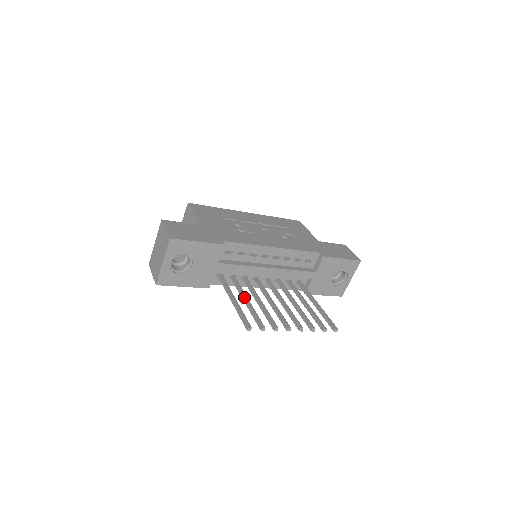
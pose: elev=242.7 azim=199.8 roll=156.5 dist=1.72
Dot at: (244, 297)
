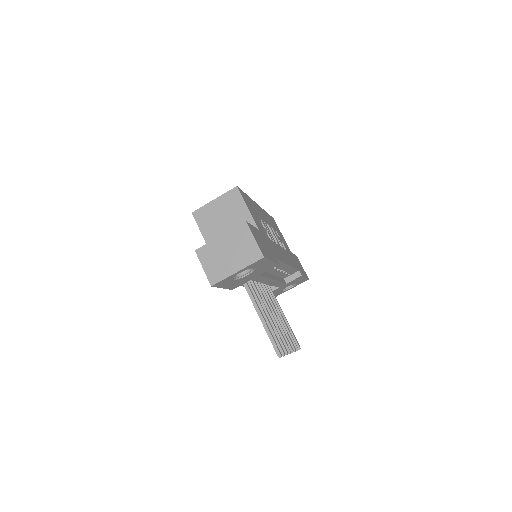
Dot at: occluded
